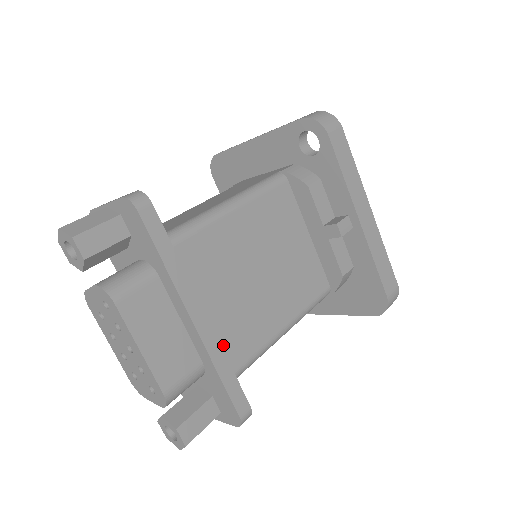
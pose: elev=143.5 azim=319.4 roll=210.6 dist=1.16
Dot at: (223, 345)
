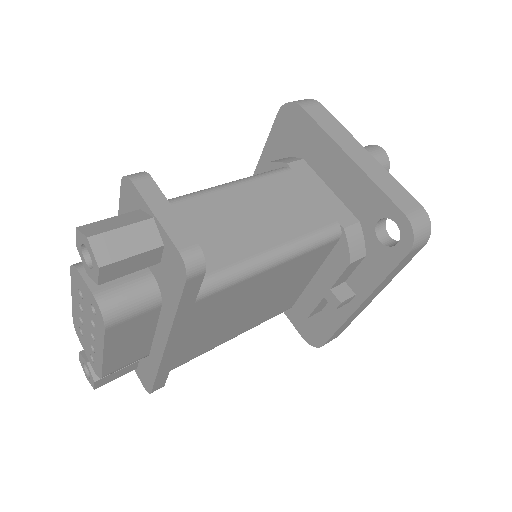
Dot at: (176, 357)
